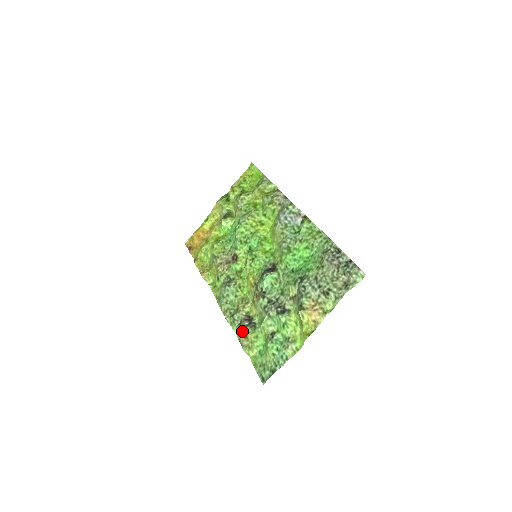
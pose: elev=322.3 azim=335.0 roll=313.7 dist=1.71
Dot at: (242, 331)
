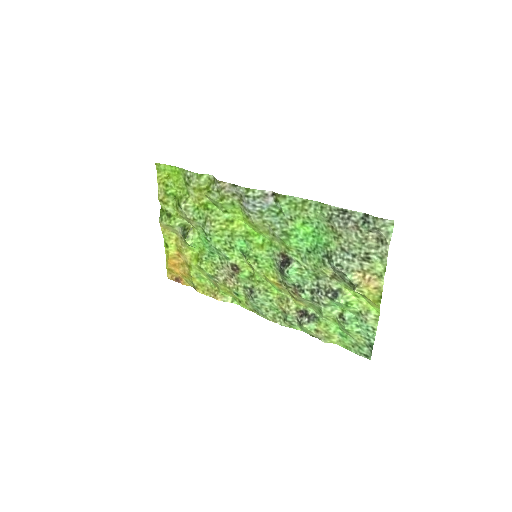
Dot at: (309, 329)
